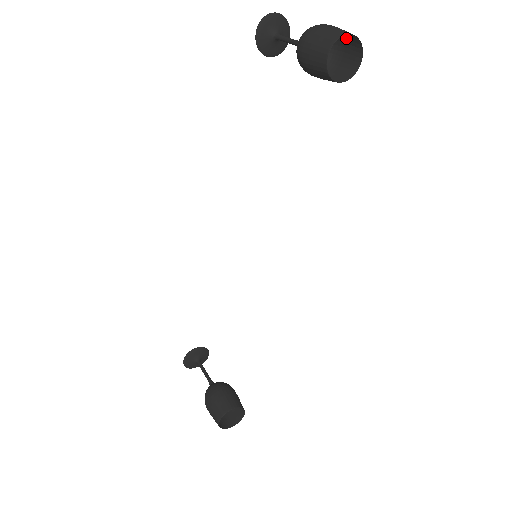
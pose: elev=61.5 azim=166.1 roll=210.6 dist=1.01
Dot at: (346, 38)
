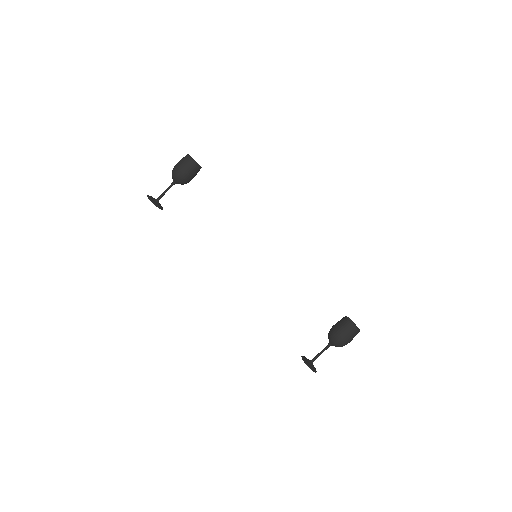
Dot at: occluded
